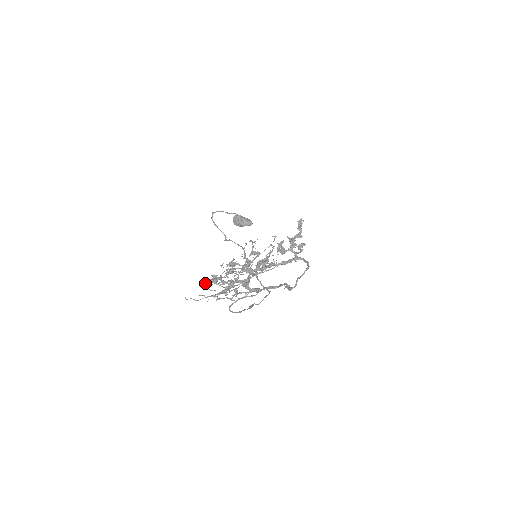
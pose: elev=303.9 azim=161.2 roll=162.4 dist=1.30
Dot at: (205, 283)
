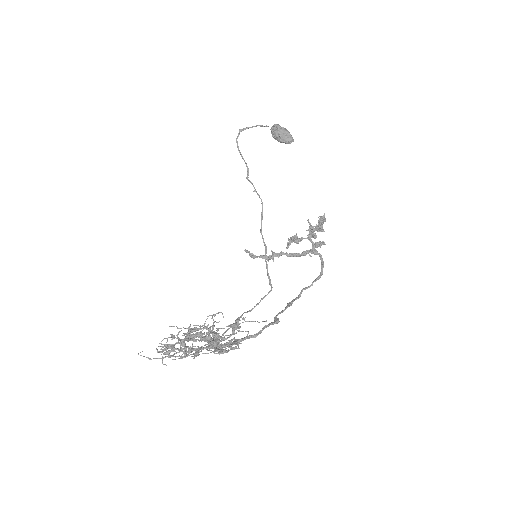
Dot at: (162, 340)
